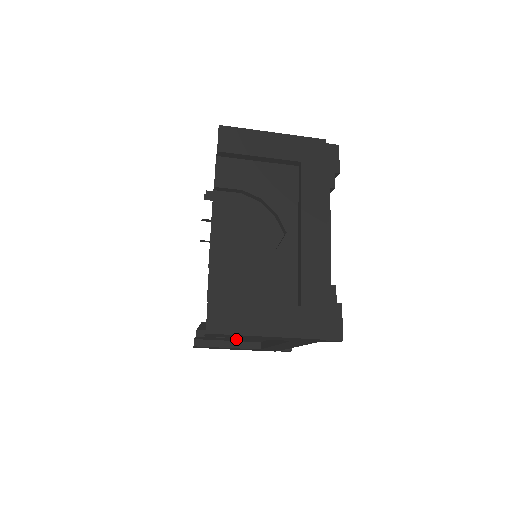
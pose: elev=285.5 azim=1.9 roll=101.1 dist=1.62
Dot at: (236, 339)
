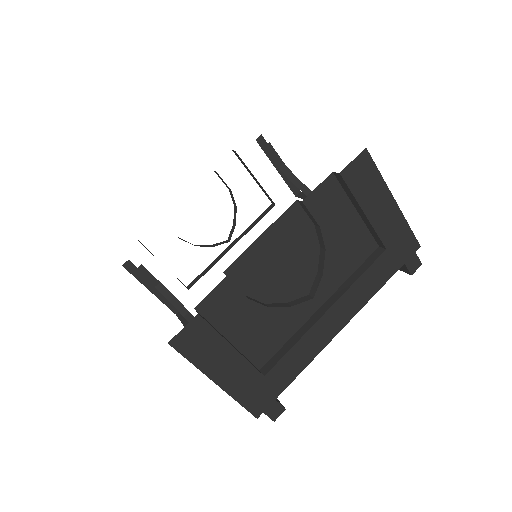
Dot at: (253, 326)
